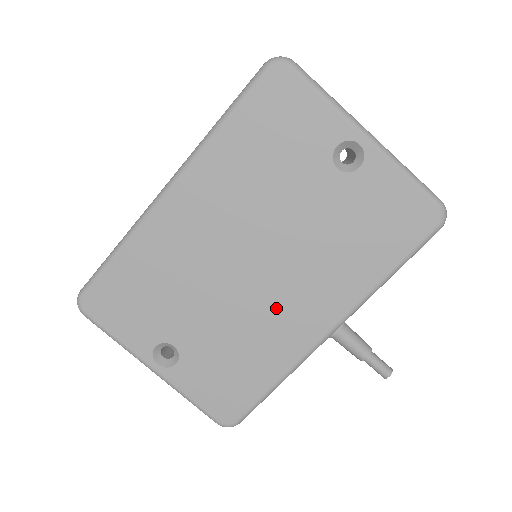
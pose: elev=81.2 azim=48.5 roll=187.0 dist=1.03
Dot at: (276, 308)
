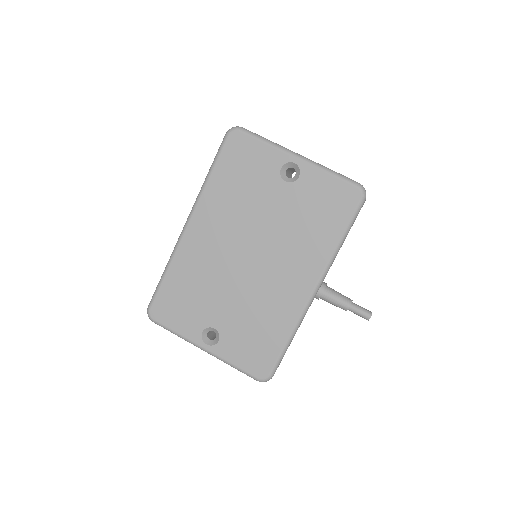
Dot at: (273, 284)
